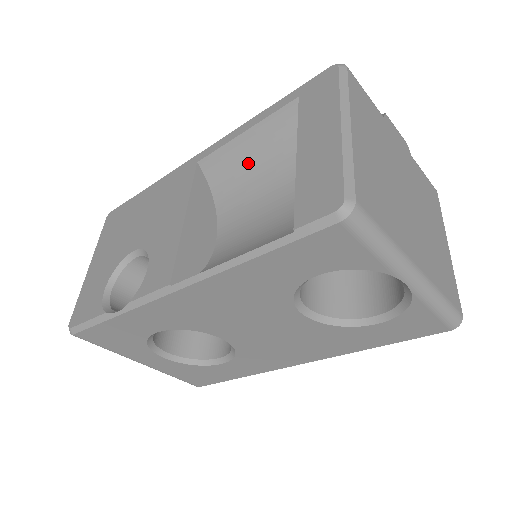
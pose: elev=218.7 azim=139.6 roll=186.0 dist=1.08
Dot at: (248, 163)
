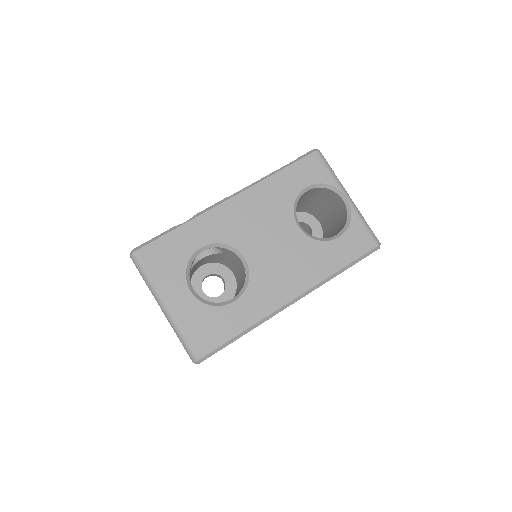
Dot at: occluded
